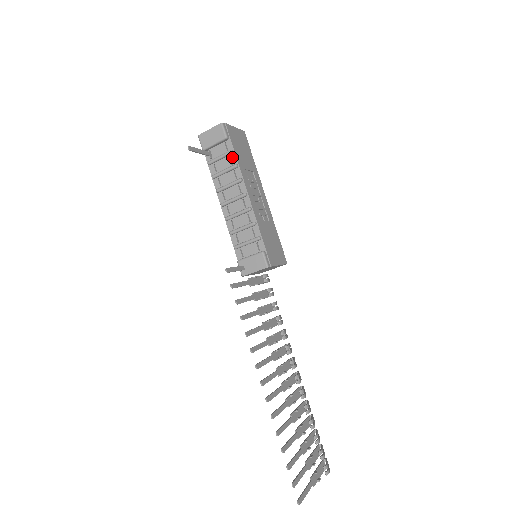
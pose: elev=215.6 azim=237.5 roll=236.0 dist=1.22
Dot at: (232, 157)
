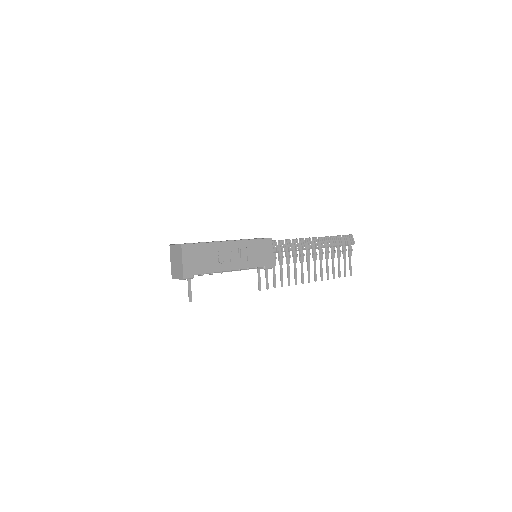
Dot at: (205, 273)
